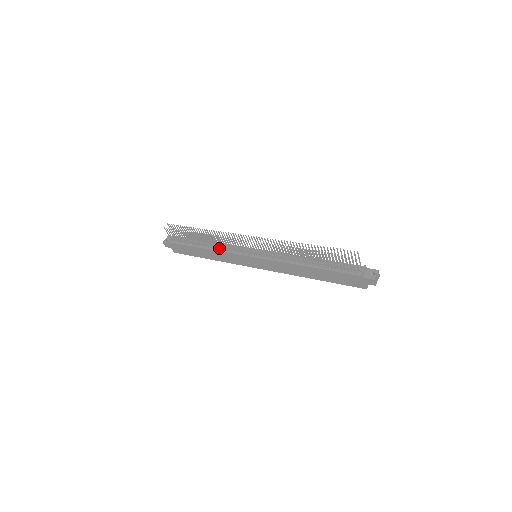
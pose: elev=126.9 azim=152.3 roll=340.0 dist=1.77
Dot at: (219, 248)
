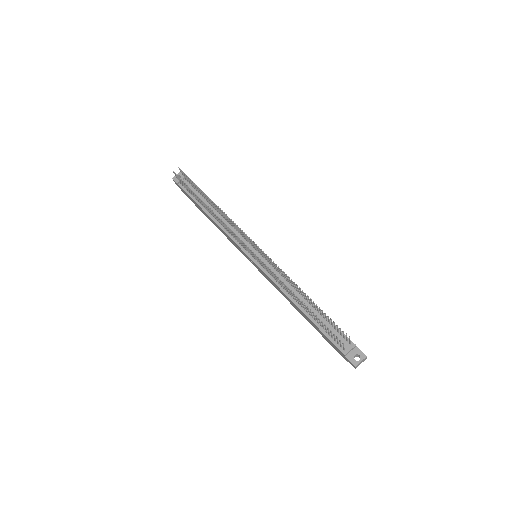
Dot at: (222, 225)
